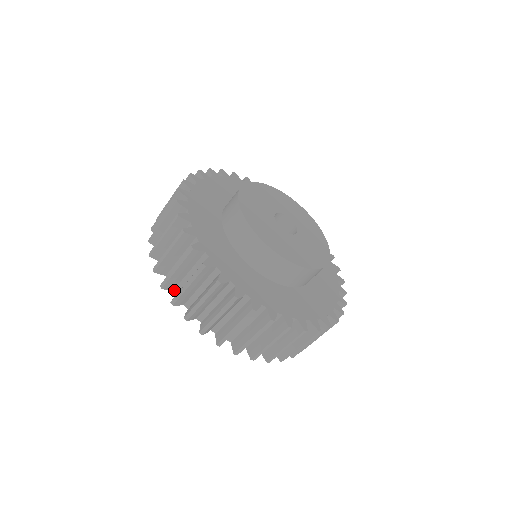
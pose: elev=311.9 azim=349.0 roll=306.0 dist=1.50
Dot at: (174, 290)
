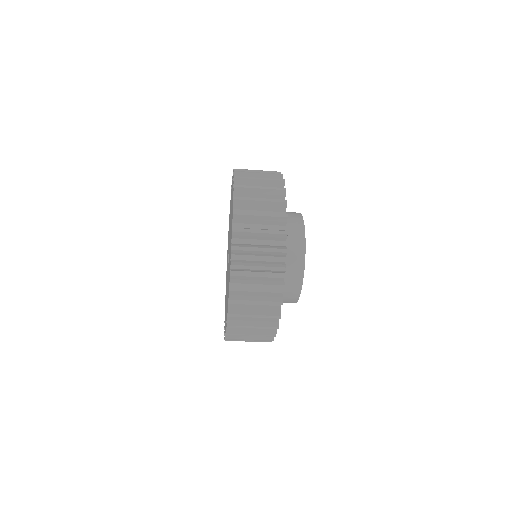
Dot at: (232, 255)
